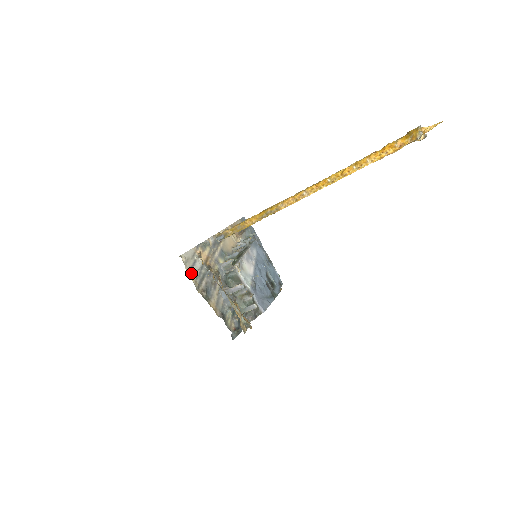
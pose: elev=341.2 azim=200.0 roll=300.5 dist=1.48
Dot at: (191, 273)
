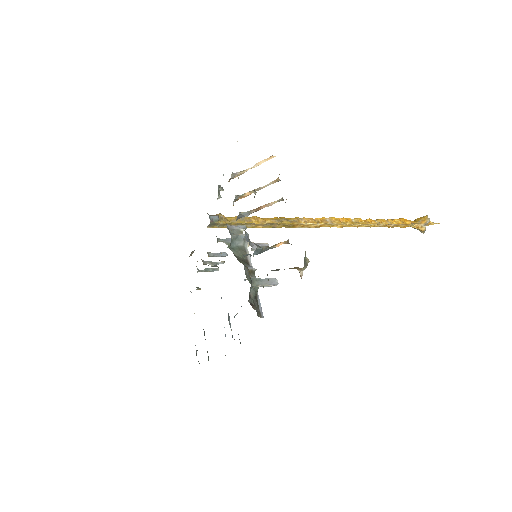
Dot at: occluded
